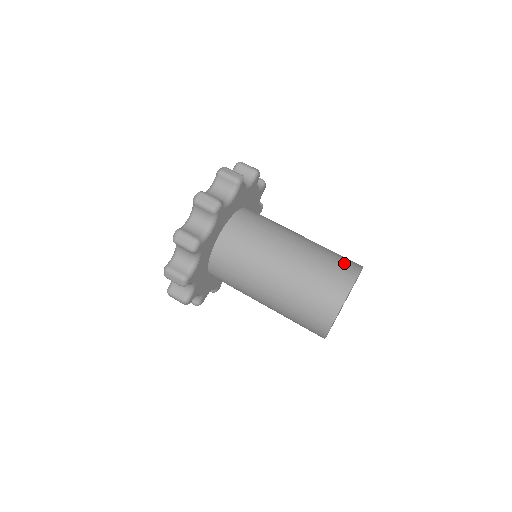
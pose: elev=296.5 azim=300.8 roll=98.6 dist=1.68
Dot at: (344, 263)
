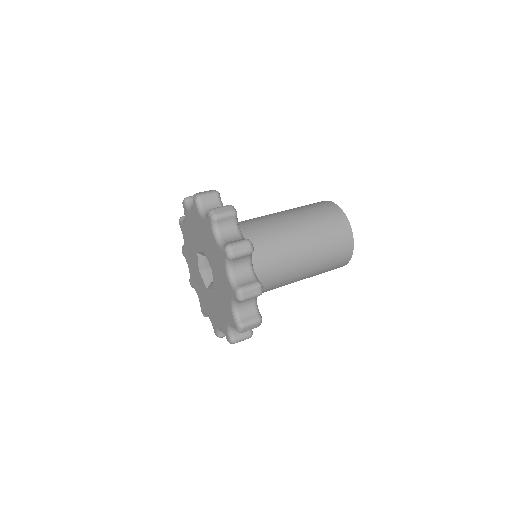
Dot at: occluded
